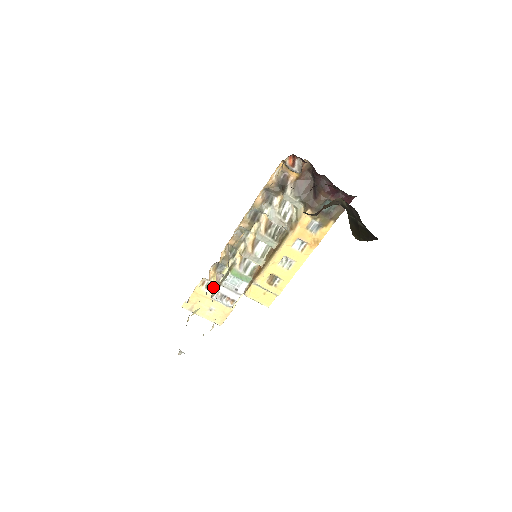
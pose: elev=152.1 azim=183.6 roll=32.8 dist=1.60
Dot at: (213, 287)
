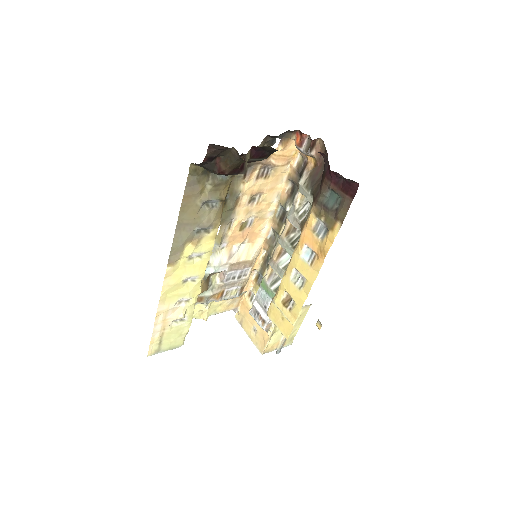
Dot at: occluded
